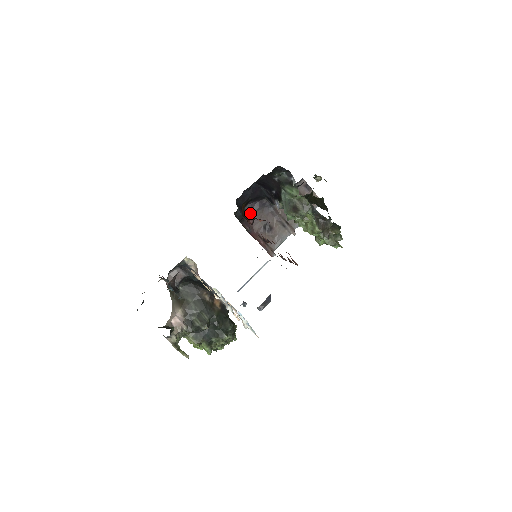
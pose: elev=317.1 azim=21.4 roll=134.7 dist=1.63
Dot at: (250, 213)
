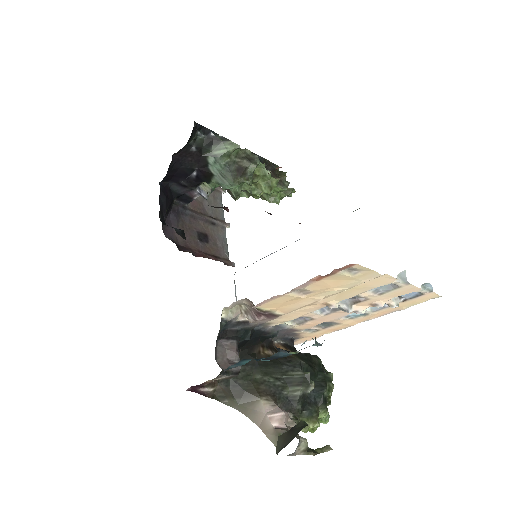
Dot at: (174, 233)
